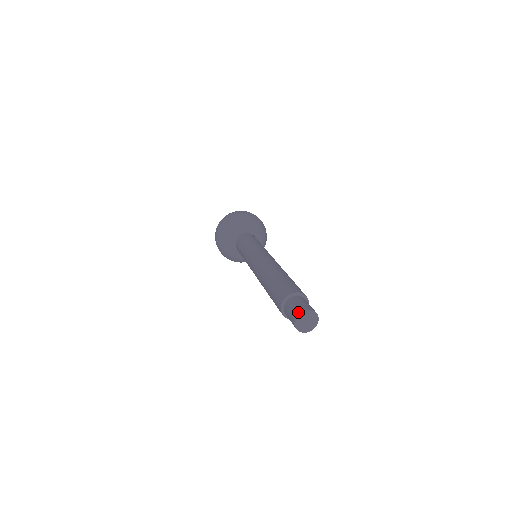
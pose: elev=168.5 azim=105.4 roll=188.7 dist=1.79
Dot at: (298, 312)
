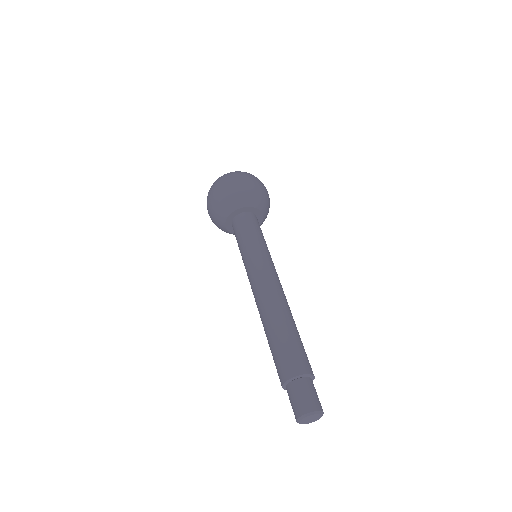
Dot at: (303, 412)
